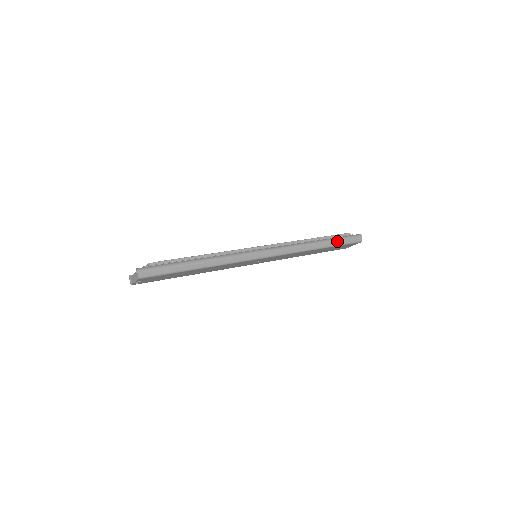
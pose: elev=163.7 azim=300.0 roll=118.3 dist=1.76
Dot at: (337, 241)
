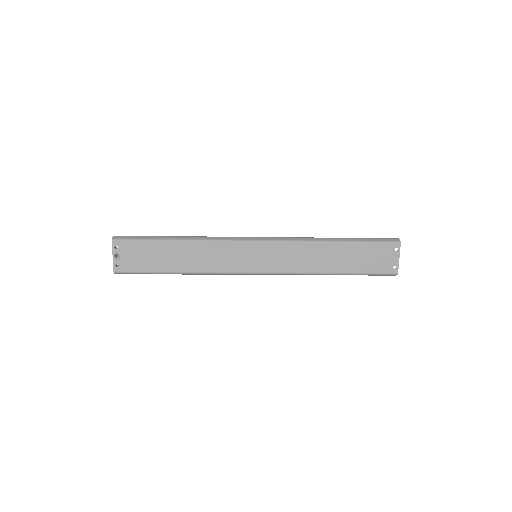
Dot at: (360, 238)
